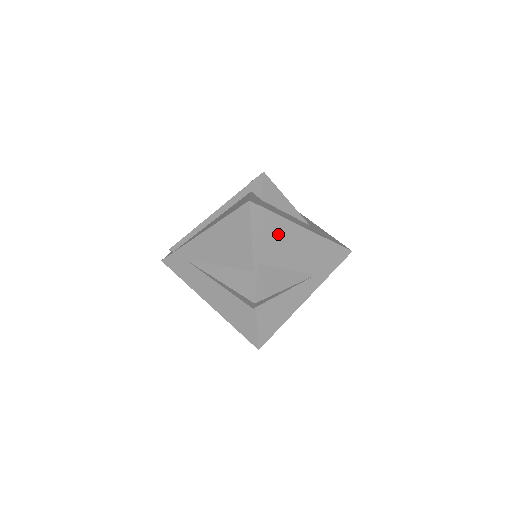
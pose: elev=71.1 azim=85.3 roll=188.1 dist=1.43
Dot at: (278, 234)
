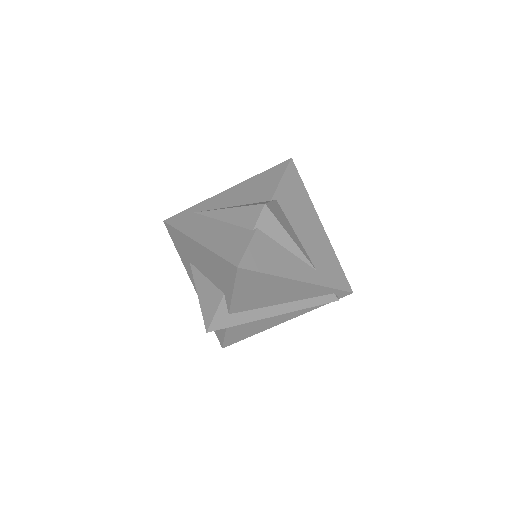
Dot at: (301, 202)
